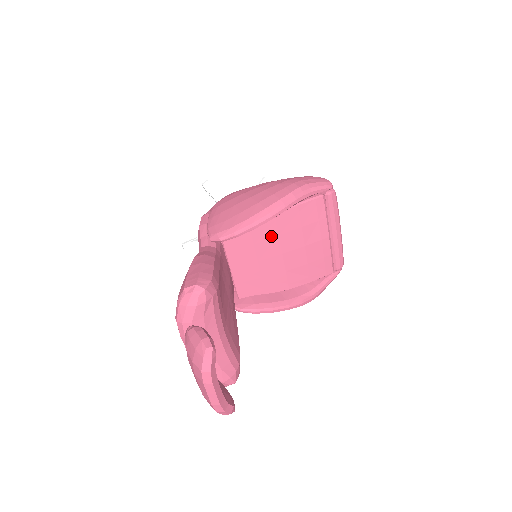
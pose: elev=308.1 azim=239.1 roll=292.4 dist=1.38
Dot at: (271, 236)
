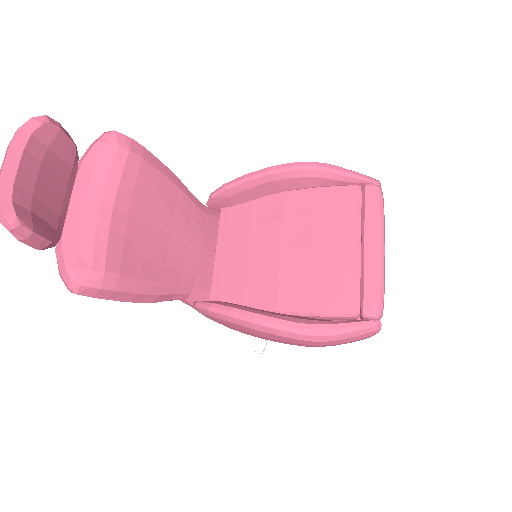
Dot at: (274, 219)
